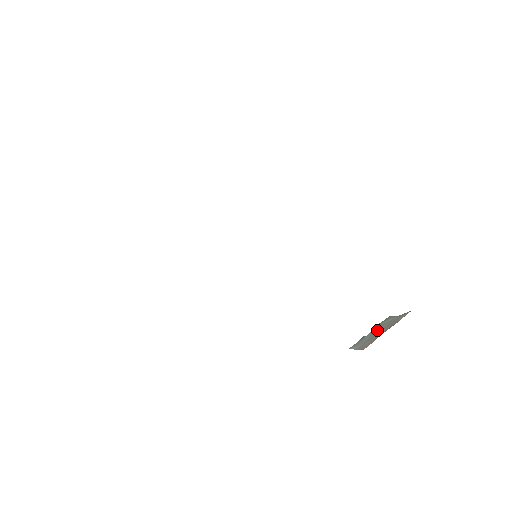
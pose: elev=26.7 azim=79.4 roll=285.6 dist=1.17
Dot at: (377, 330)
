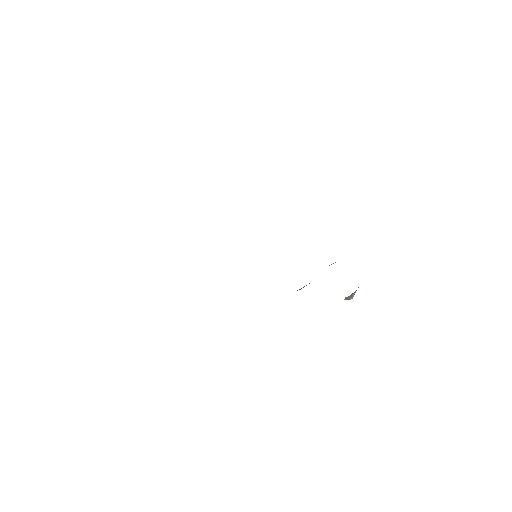
Dot at: occluded
